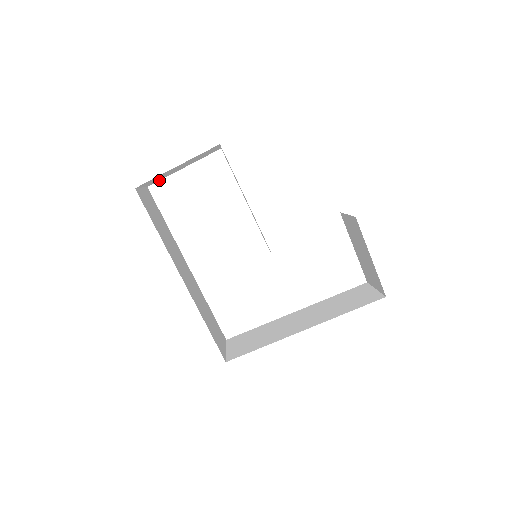
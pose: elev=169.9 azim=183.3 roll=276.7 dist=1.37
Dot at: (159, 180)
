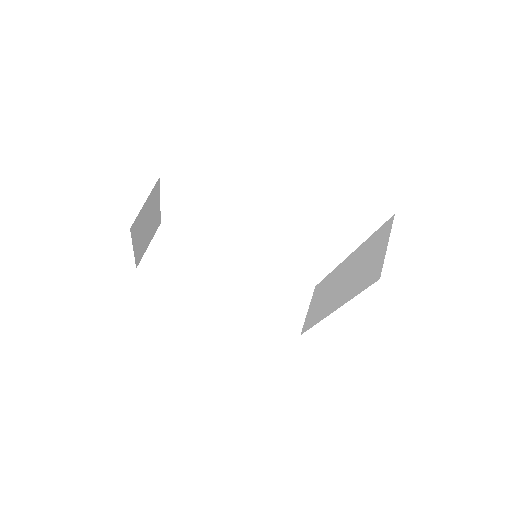
Dot at: (160, 216)
